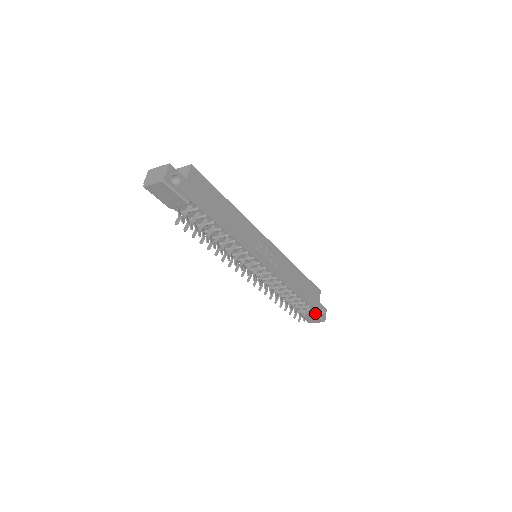
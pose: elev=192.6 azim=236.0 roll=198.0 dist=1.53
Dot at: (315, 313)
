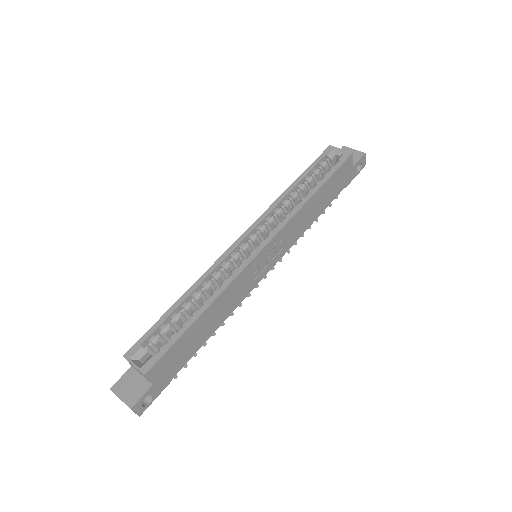
Dot at: (349, 183)
